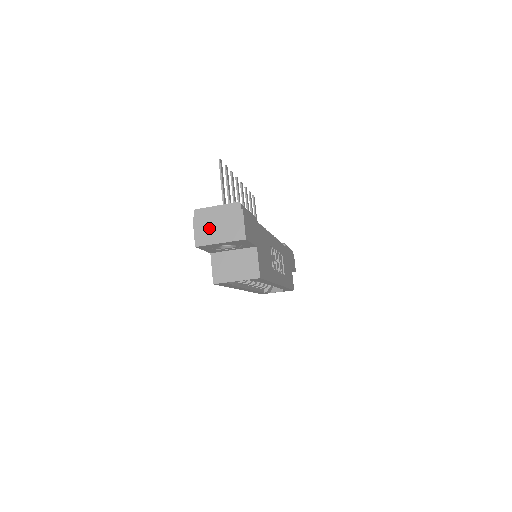
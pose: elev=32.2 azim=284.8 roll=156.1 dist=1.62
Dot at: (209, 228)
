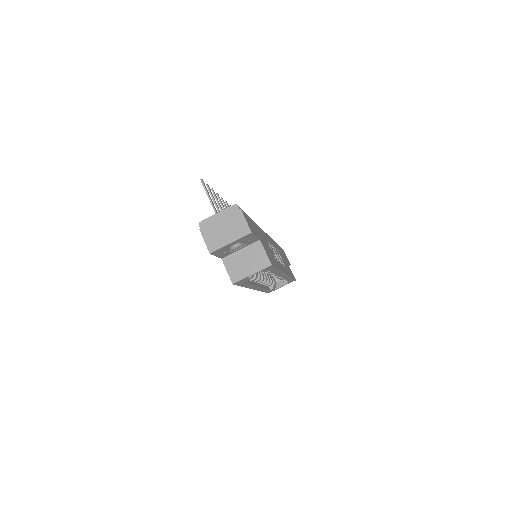
Dot at: (217, 234)
